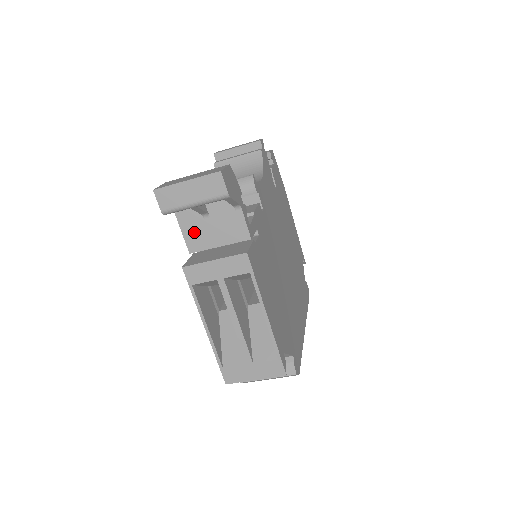
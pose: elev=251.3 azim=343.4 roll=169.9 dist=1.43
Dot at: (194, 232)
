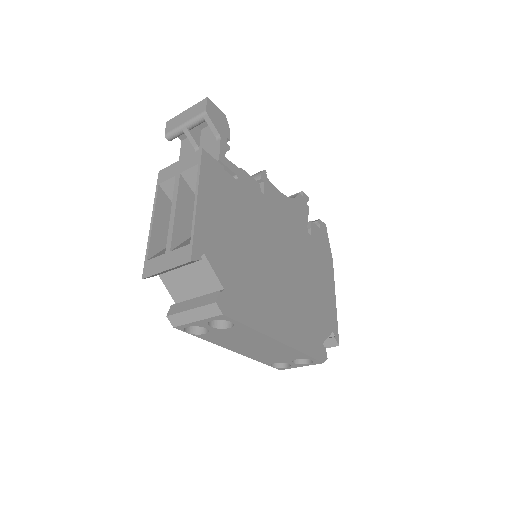
Dot at: occluded
